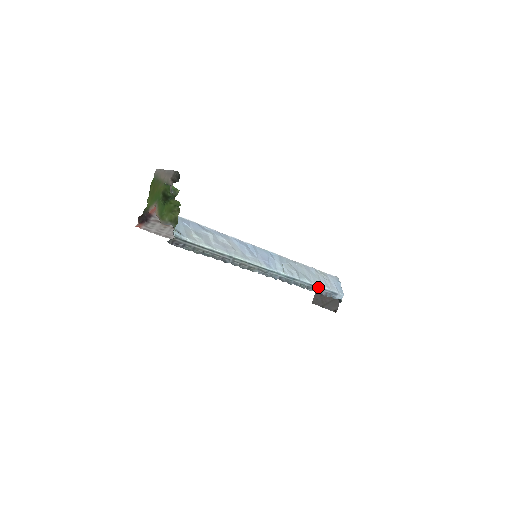
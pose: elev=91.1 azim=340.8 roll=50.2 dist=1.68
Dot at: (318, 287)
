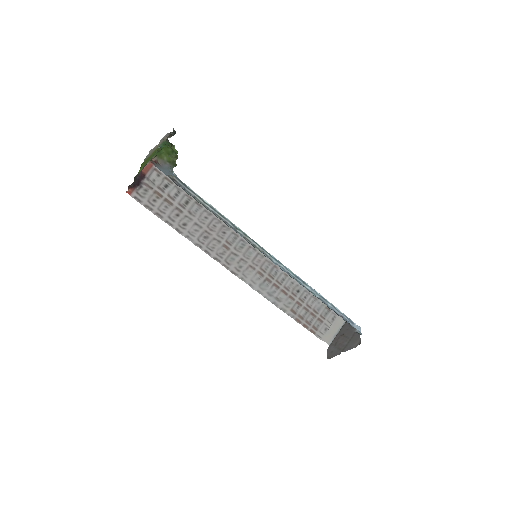
Dot at: (331, 304)
